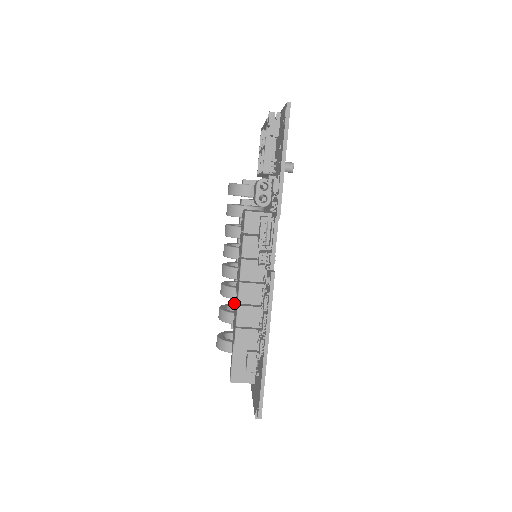
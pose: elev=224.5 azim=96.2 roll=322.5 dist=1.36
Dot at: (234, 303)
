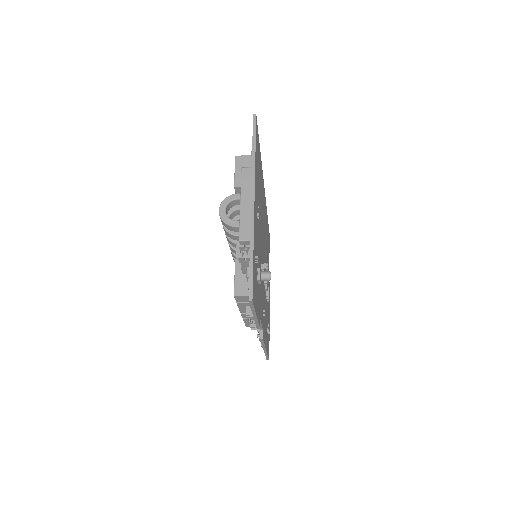
Dot at: occluded
